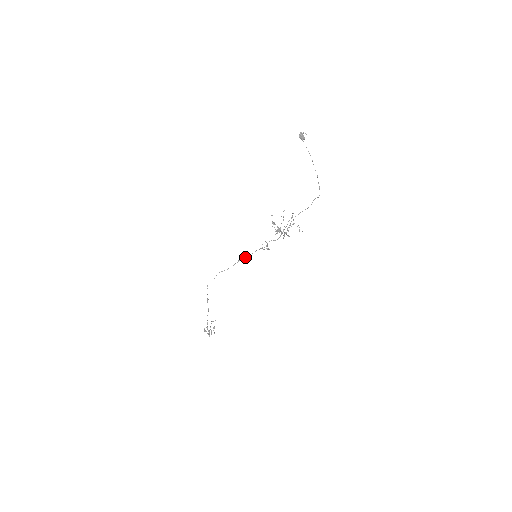
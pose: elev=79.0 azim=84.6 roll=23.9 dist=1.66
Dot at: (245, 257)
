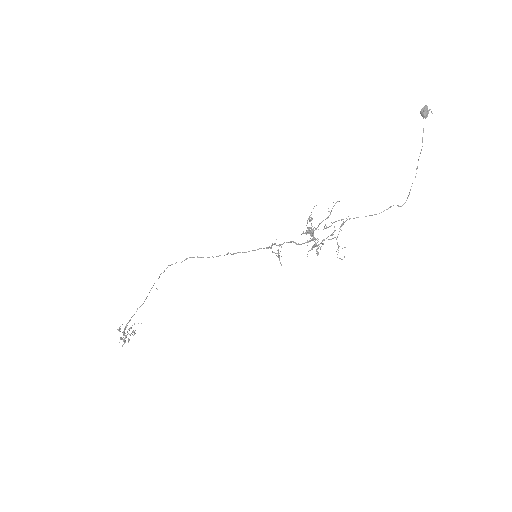
Dot at: occluded
